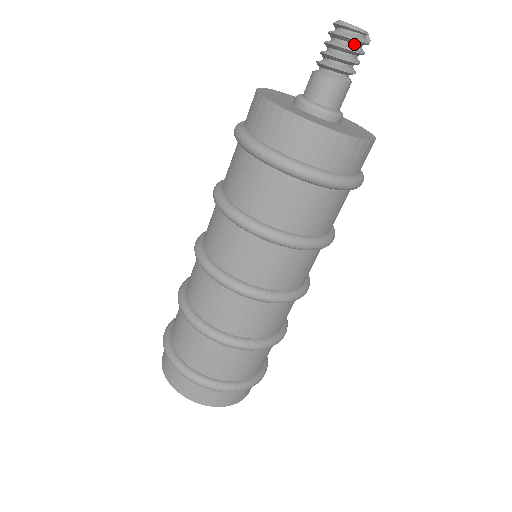
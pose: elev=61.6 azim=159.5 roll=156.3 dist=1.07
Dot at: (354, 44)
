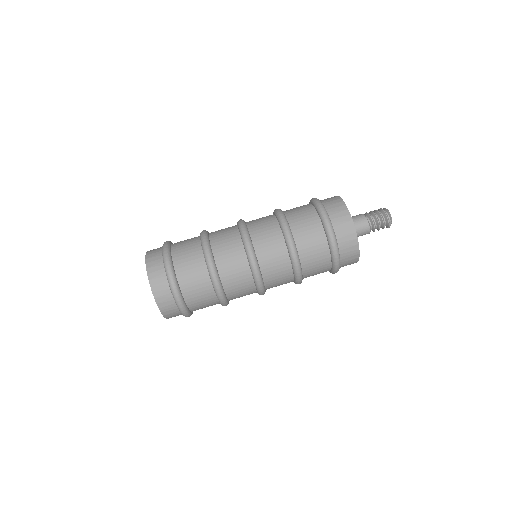
Dot at: (384, 217)
